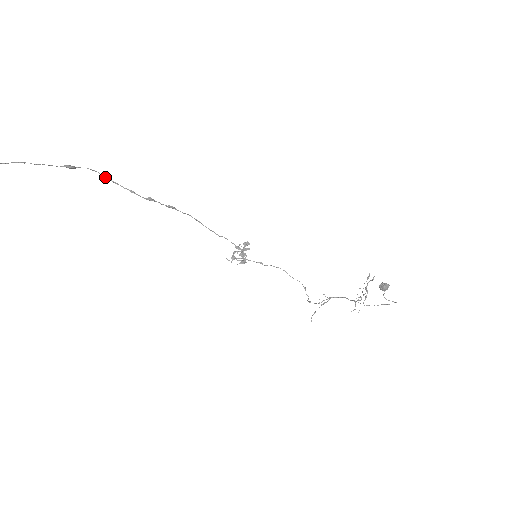
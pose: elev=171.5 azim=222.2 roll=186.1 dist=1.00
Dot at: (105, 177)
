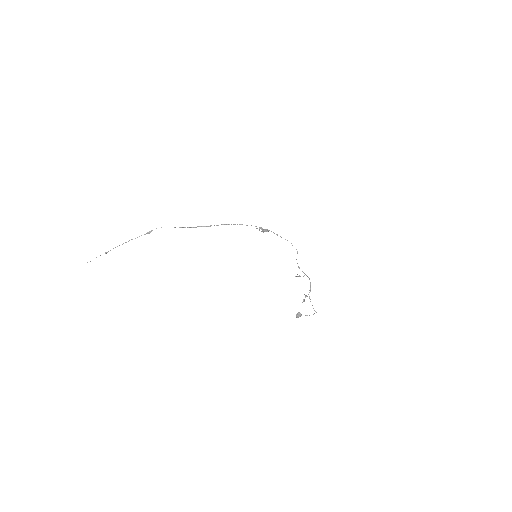
Dot at: occluded
